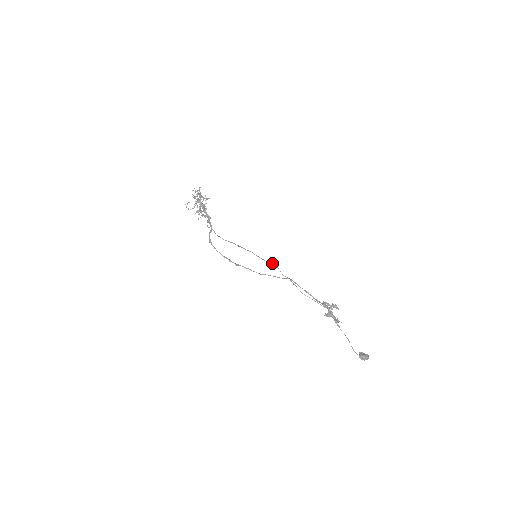
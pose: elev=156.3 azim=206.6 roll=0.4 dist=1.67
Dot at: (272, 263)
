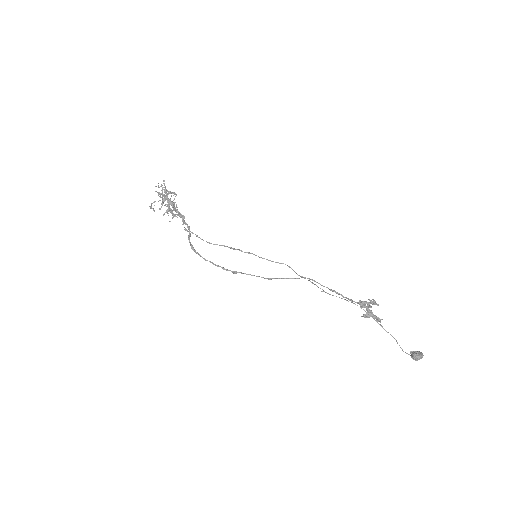
Dot at: (281, 263)
